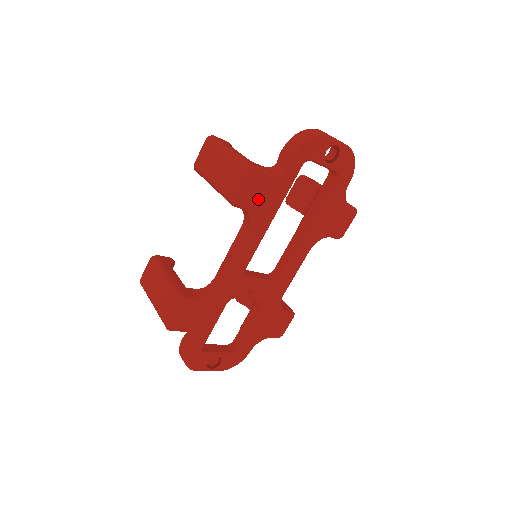
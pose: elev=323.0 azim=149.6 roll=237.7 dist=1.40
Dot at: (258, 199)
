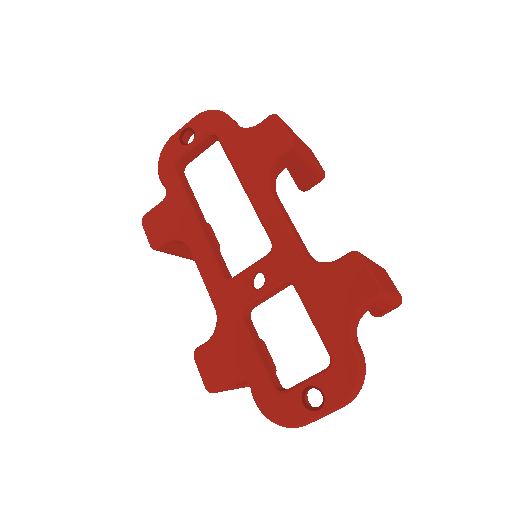
Dot at: (168, 225)
